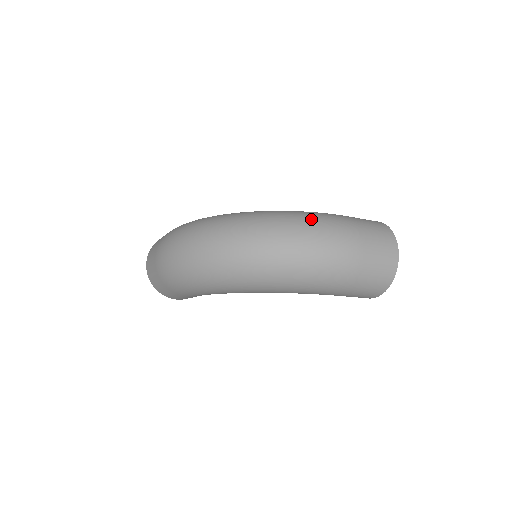
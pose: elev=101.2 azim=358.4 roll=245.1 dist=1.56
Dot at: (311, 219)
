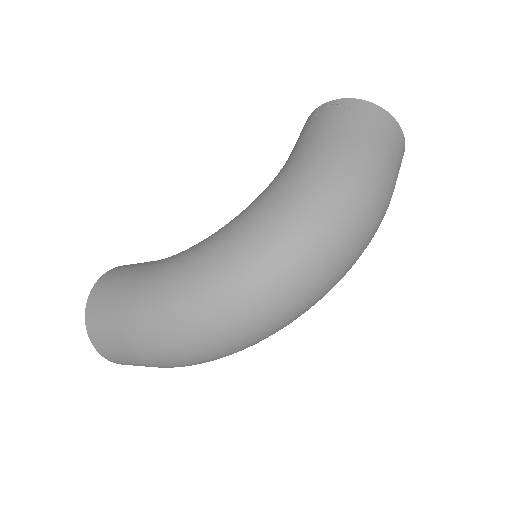
Dot at: (336, 193)
